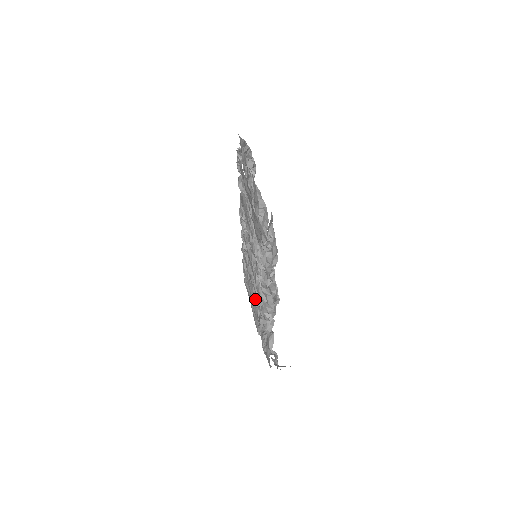
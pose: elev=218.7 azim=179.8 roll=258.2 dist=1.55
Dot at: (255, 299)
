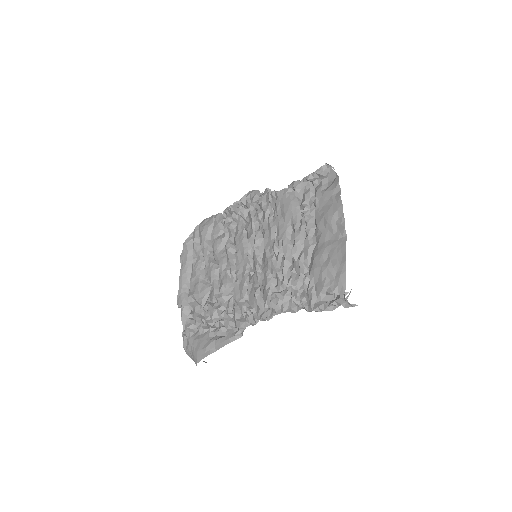
Dot at: (215, 284)
